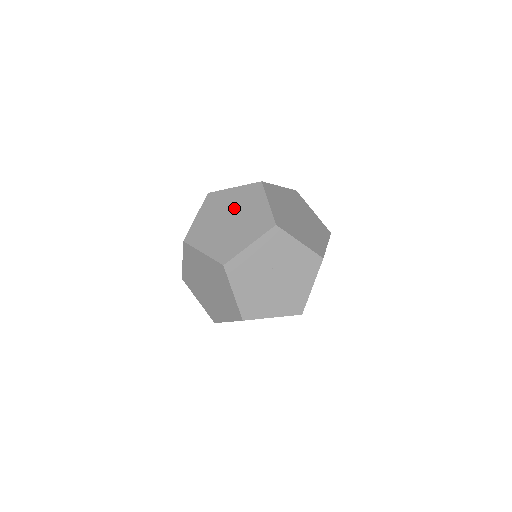
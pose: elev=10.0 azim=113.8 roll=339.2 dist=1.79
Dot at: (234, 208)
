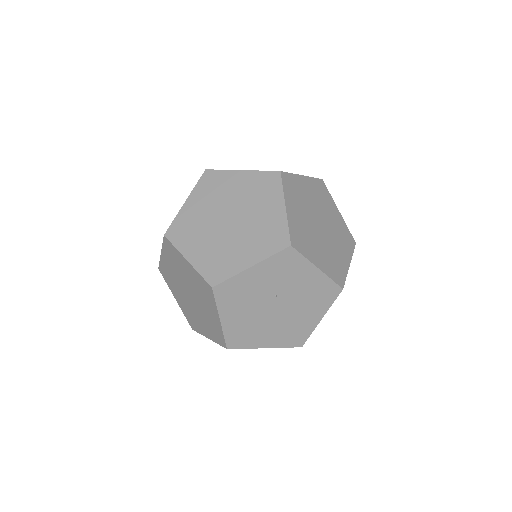
Dot at: (238, 203)
